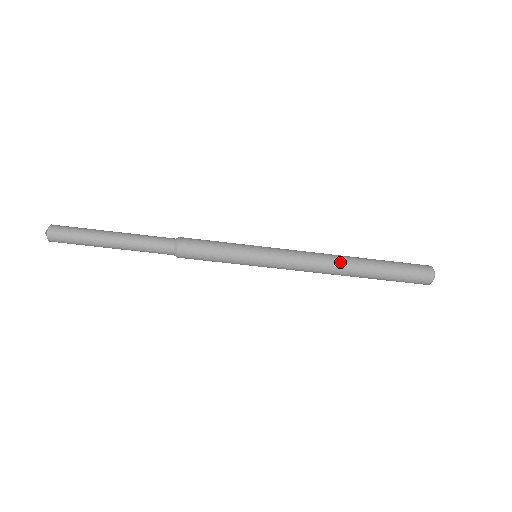
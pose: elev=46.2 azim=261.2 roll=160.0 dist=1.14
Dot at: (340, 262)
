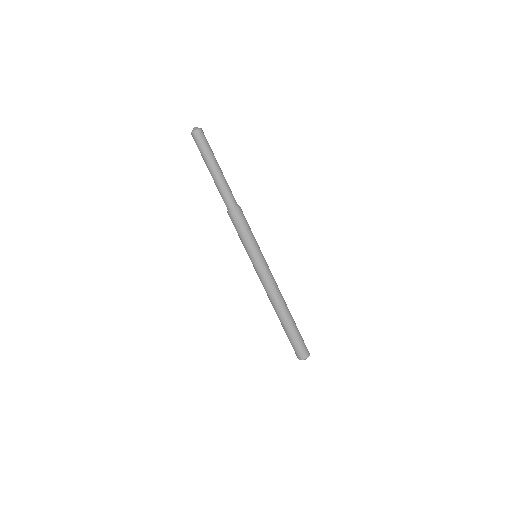
Dot at: occluded
